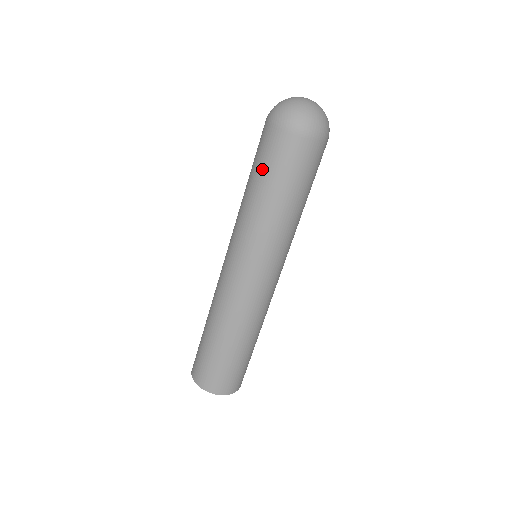
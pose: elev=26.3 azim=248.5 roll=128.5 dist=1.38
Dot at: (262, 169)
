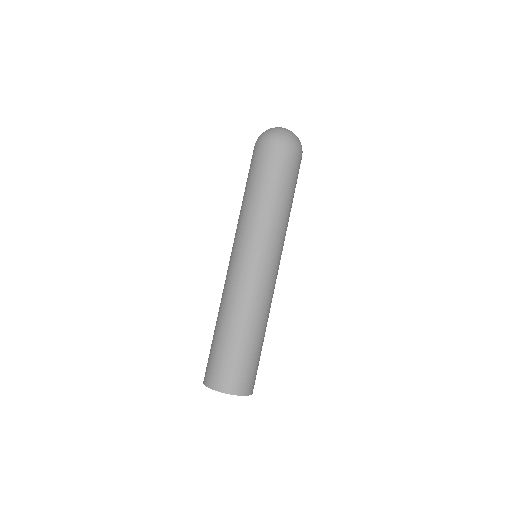
Dot at: (258, 175)
